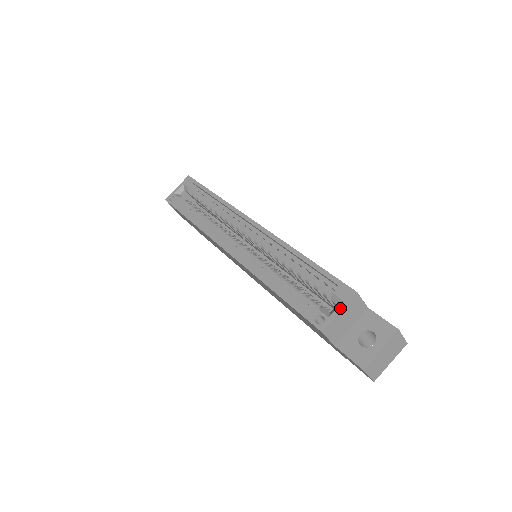
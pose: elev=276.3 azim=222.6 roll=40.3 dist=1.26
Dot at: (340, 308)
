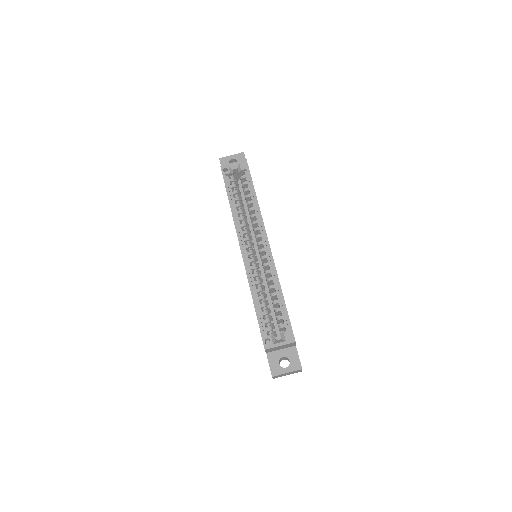
Dot at: (282, 344)
